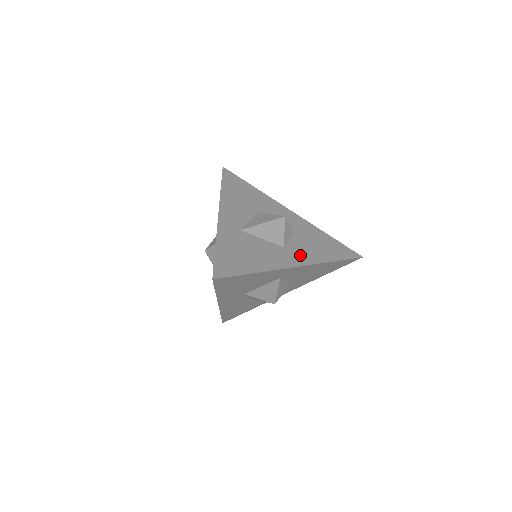
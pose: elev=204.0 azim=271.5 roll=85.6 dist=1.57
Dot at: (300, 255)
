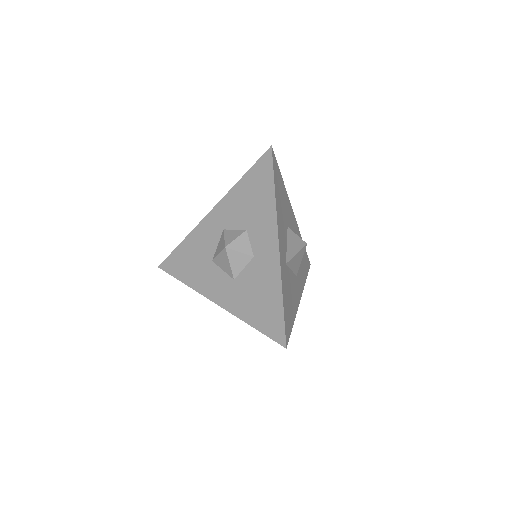
Dot at: (300, 282)
